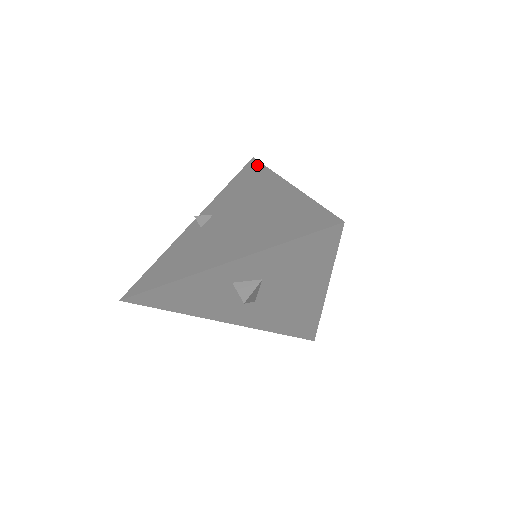
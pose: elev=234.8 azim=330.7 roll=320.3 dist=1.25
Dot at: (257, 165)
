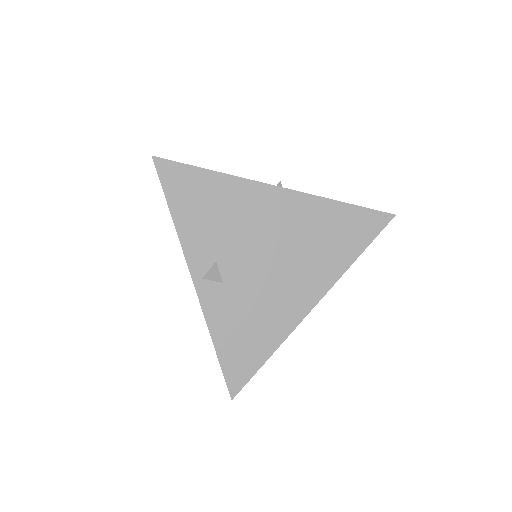
Dot at: (185, 170)
